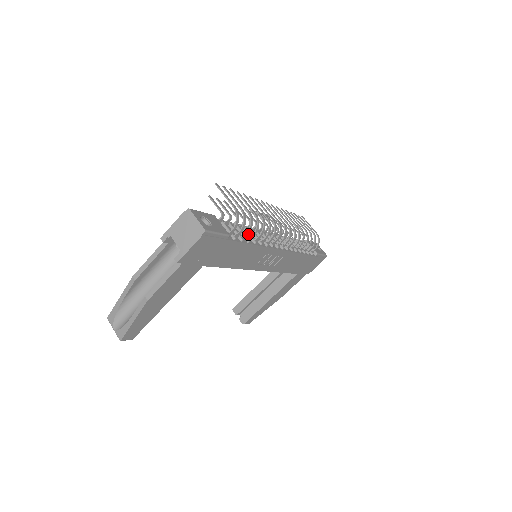
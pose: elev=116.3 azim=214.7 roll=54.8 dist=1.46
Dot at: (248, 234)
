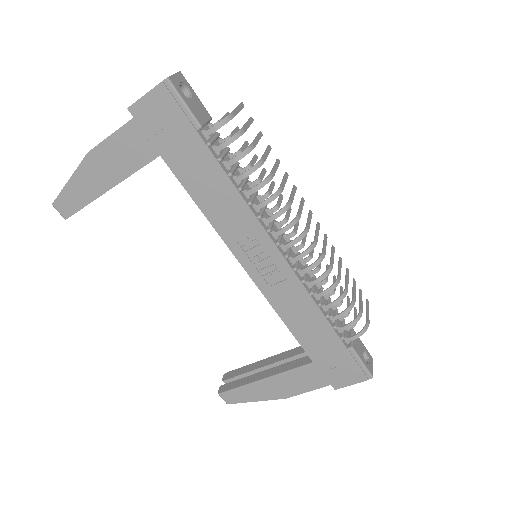
Dot at: (243, 181)
